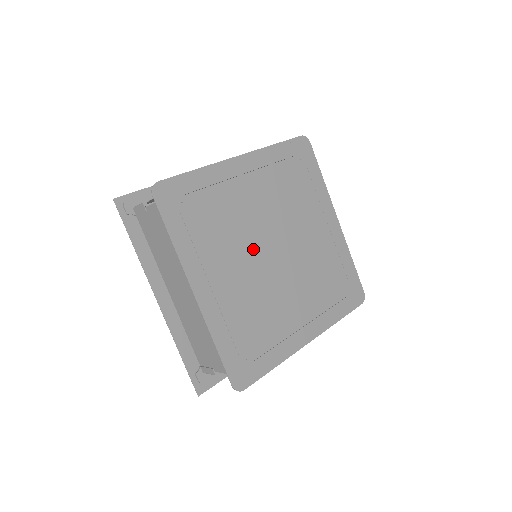
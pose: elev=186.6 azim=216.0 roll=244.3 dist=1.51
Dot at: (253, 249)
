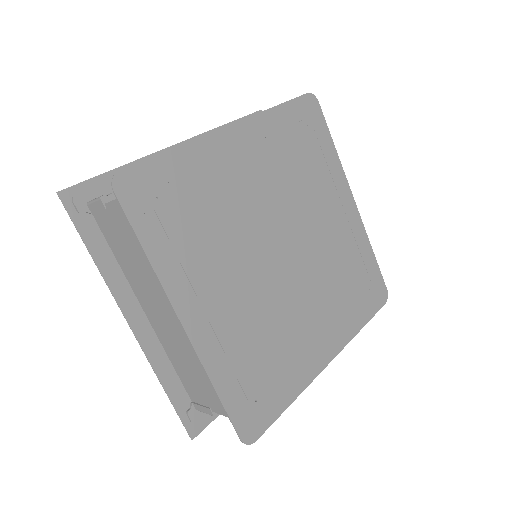
Dot at: (256, 252)
